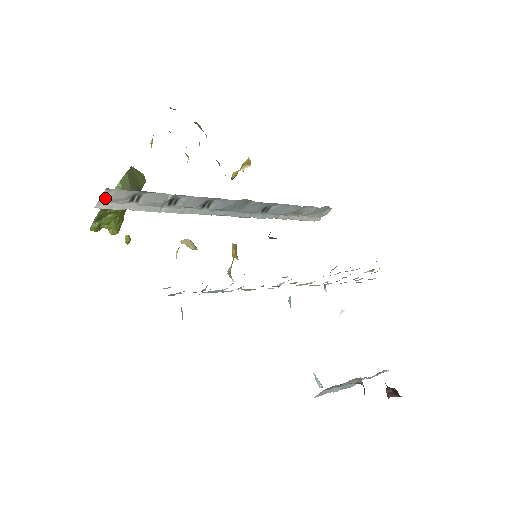
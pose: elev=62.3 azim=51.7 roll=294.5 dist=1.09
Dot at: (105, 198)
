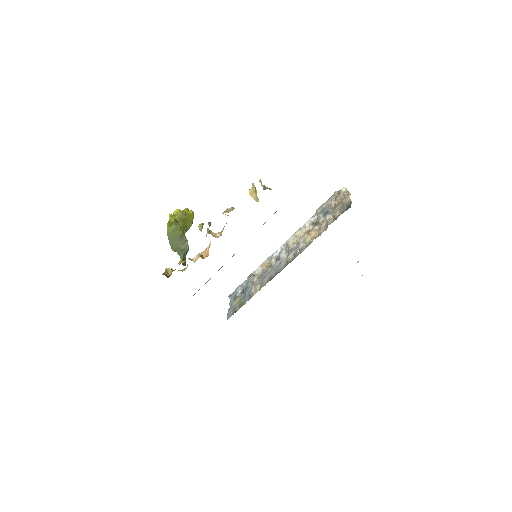
Dot at: occluded
